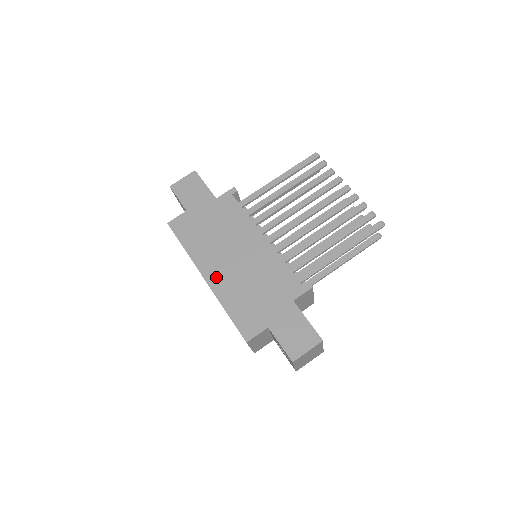
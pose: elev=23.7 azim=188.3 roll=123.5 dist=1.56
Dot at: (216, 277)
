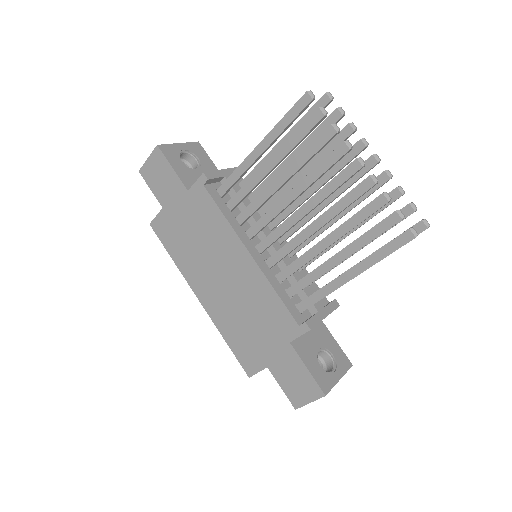
Dot at: (208, 299)
